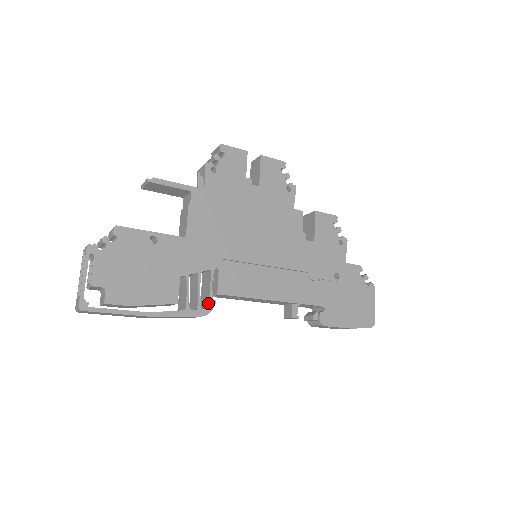
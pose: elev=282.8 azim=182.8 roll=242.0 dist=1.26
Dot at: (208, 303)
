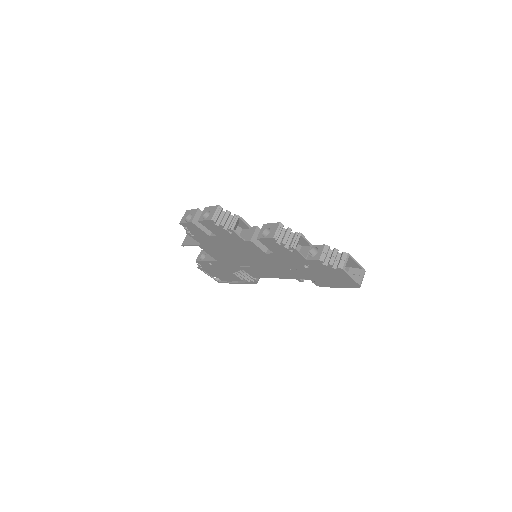
Dot at: occluded
